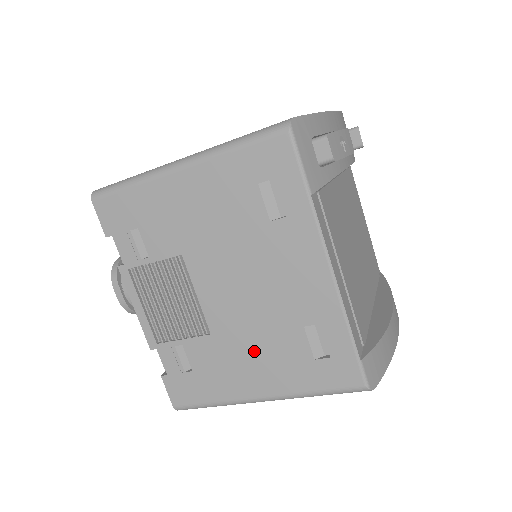
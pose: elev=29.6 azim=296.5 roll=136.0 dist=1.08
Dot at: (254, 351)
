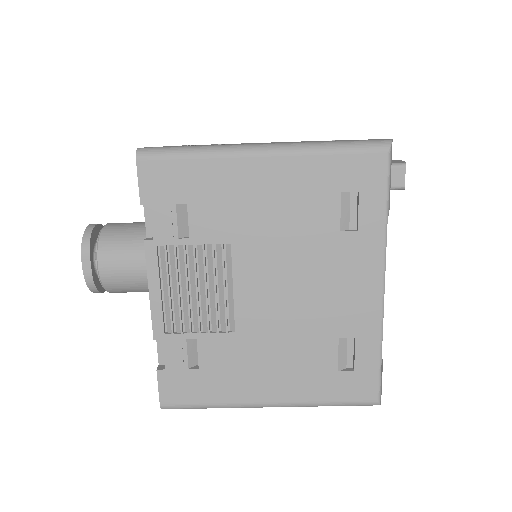
Dot at: (278, 356)
